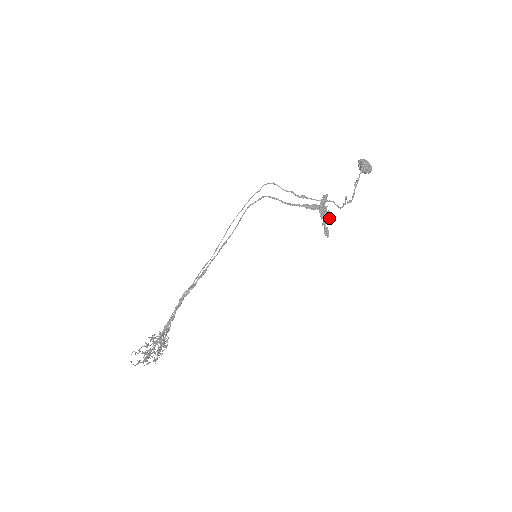
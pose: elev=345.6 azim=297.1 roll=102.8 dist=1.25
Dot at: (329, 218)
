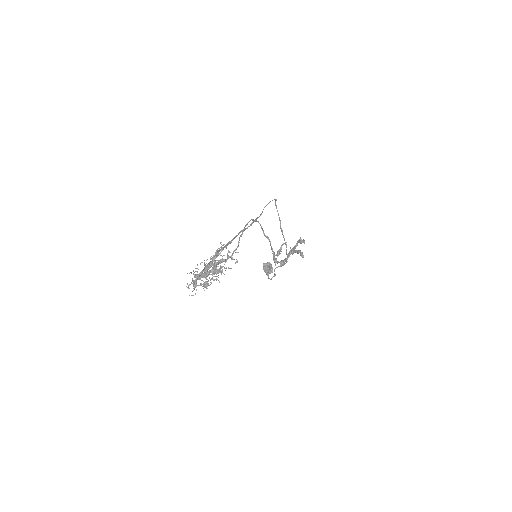
Dot at: occluded
